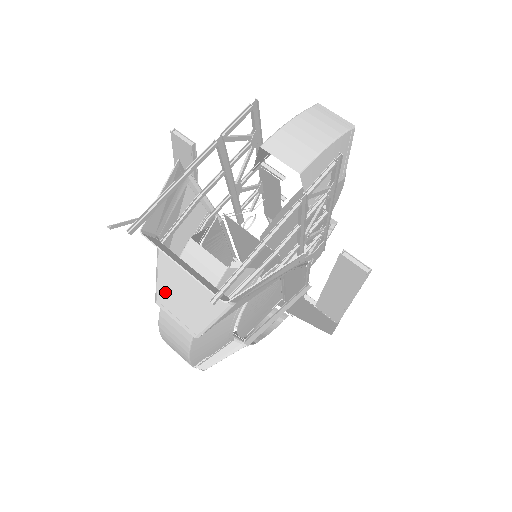
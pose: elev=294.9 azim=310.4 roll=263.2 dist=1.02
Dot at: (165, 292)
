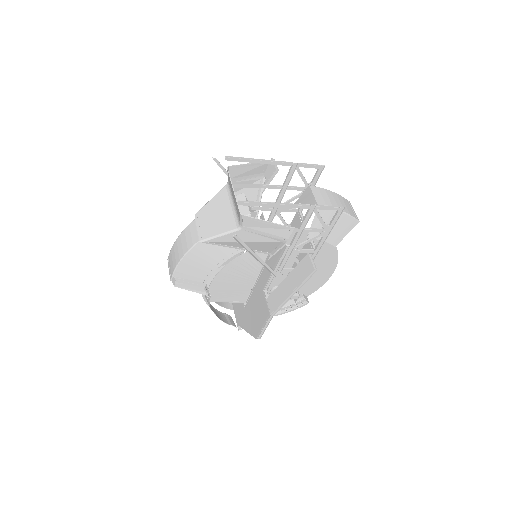
Dot at: (206, 211)
